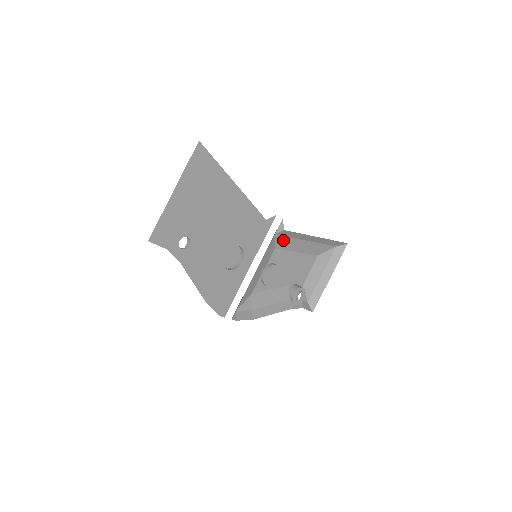
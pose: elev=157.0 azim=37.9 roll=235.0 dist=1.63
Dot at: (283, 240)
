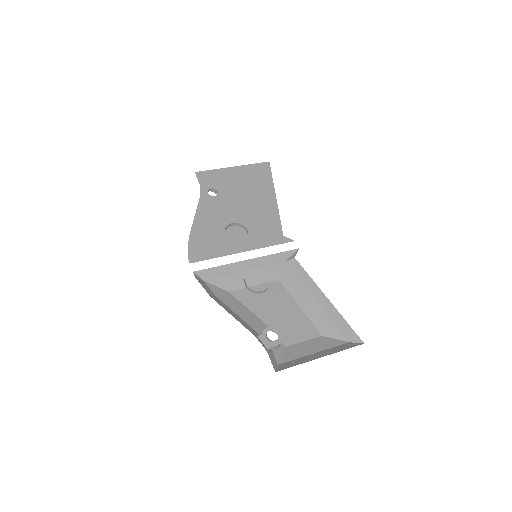
Dot at: (291, 277)
